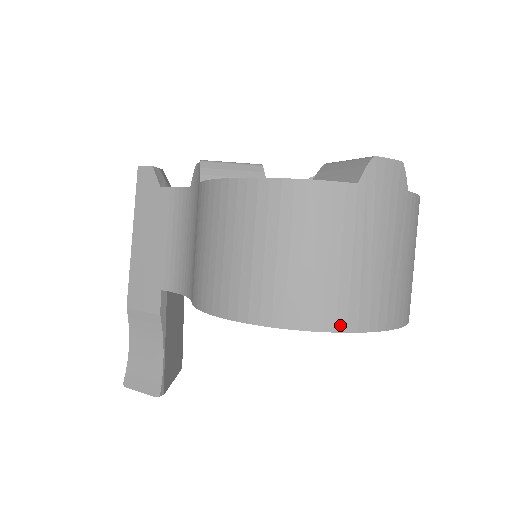
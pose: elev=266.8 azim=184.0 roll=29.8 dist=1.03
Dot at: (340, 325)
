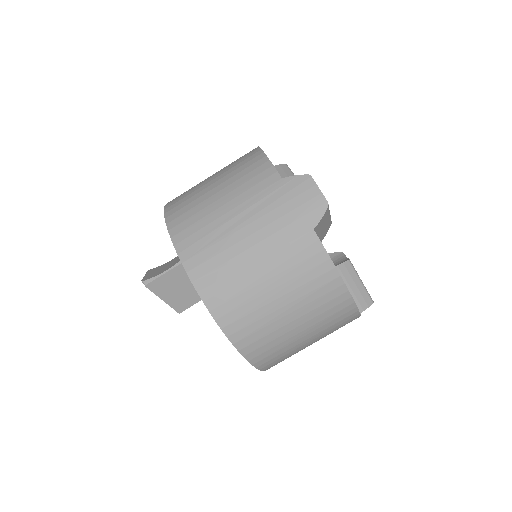
Dot at: (177, 238)
